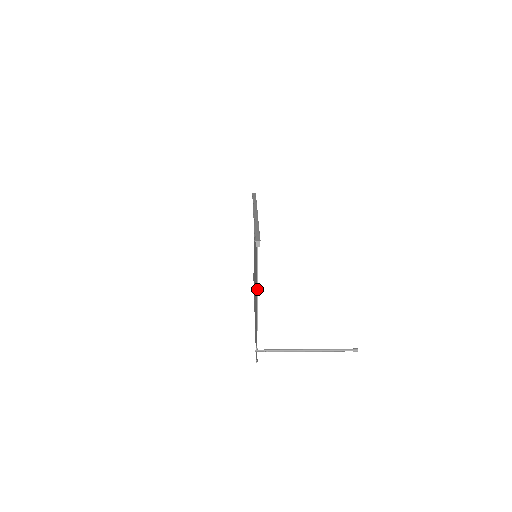
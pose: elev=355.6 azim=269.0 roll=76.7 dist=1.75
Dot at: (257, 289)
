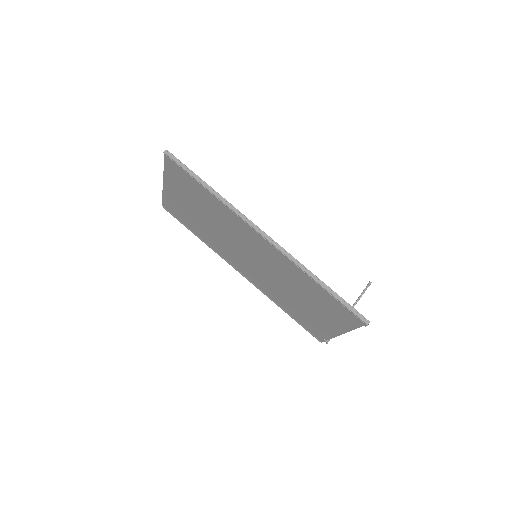
Dot at: occluded
